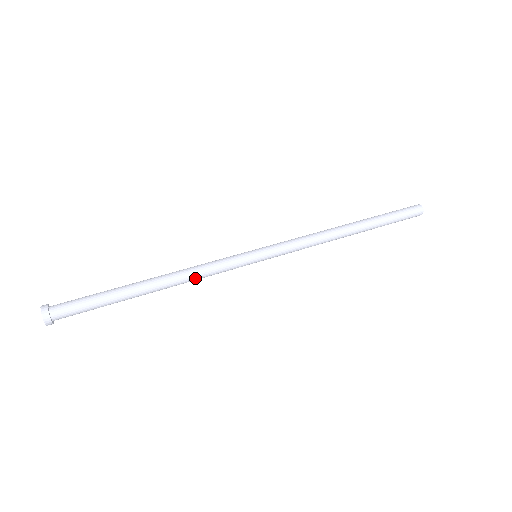
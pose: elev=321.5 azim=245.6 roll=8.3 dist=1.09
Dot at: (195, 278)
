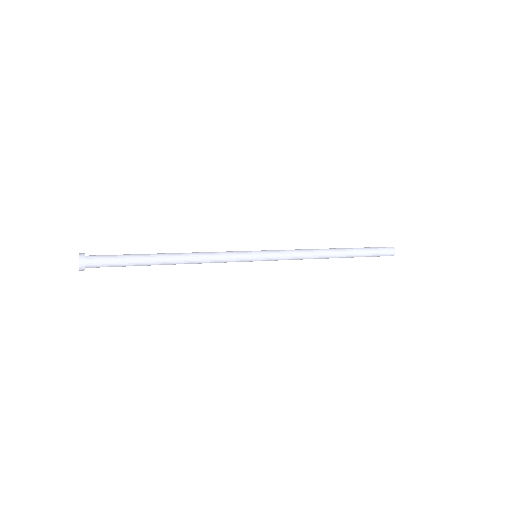
Dot at: (204, 254)
